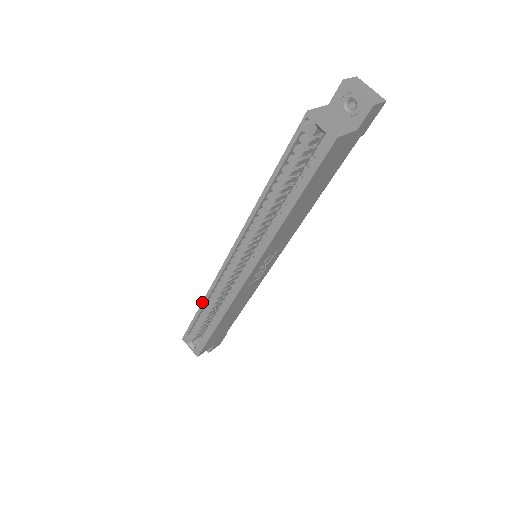
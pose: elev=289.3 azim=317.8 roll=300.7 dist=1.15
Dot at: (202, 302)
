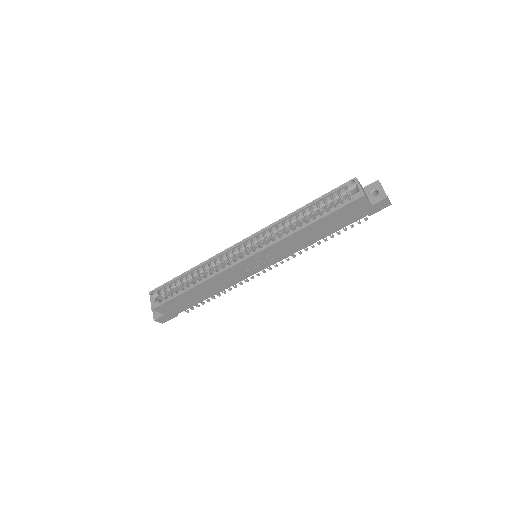
Dot at: (195, 267)
